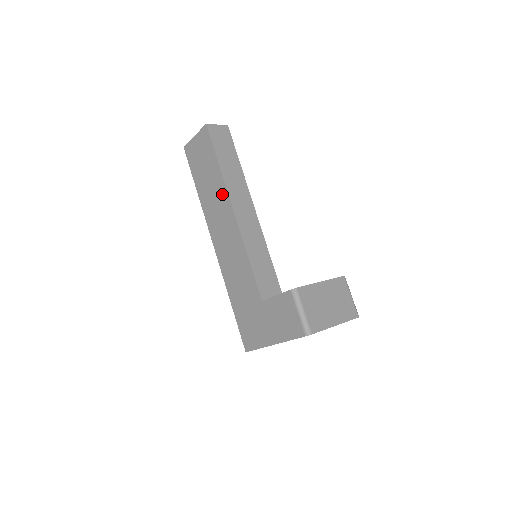
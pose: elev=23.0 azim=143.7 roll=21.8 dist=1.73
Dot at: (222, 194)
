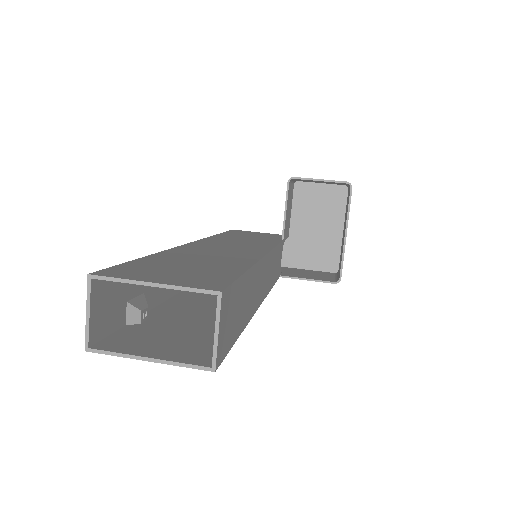
Dot at: occluded
